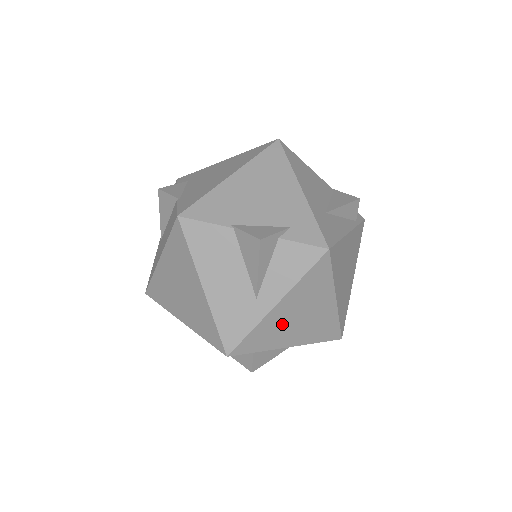
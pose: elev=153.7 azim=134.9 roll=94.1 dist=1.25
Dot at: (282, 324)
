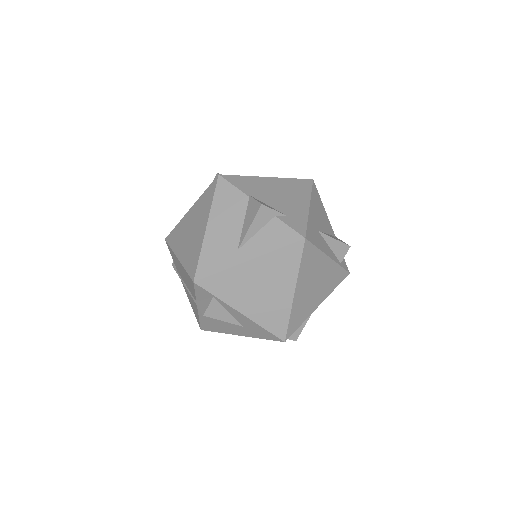
Dot at: (245, 284)
